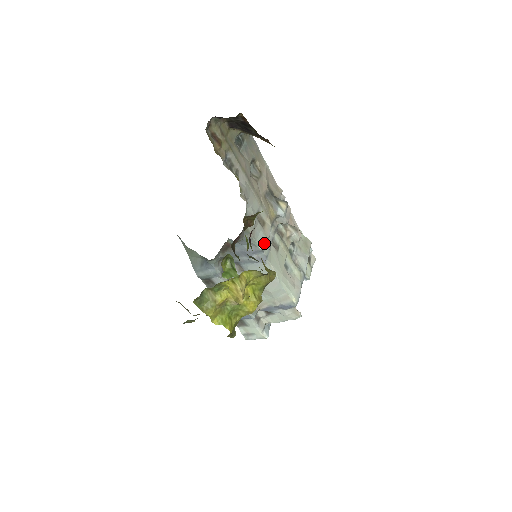
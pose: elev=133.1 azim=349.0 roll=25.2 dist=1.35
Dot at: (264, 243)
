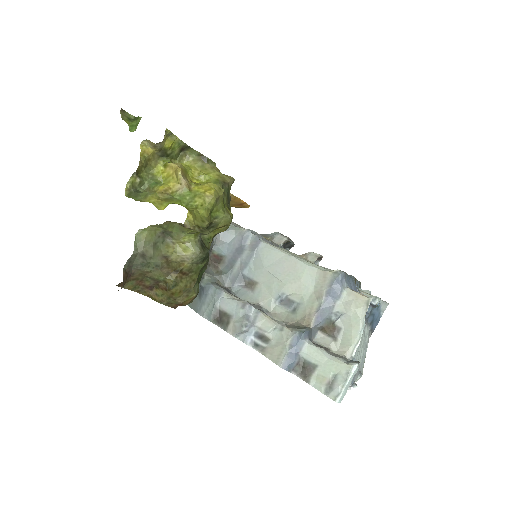
Dot at: occluded
